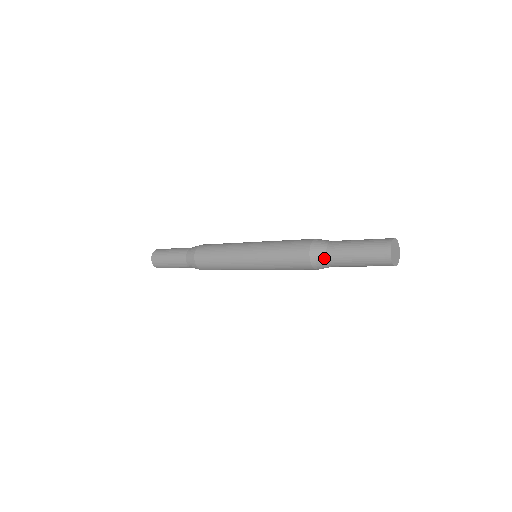
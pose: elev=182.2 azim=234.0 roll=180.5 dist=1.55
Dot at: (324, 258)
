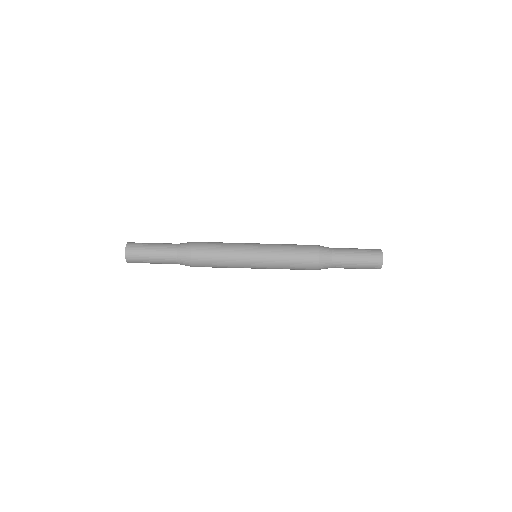
Dot at: (330, 259)
